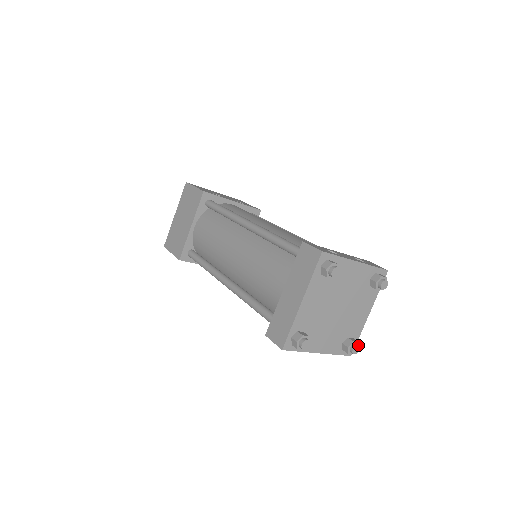
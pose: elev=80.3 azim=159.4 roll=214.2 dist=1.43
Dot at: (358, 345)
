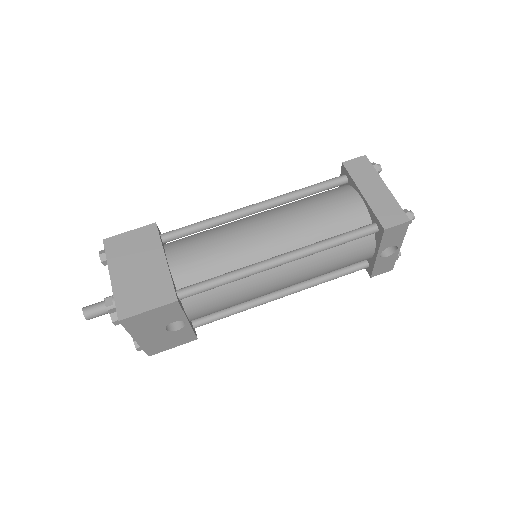
Dot at: occluded
